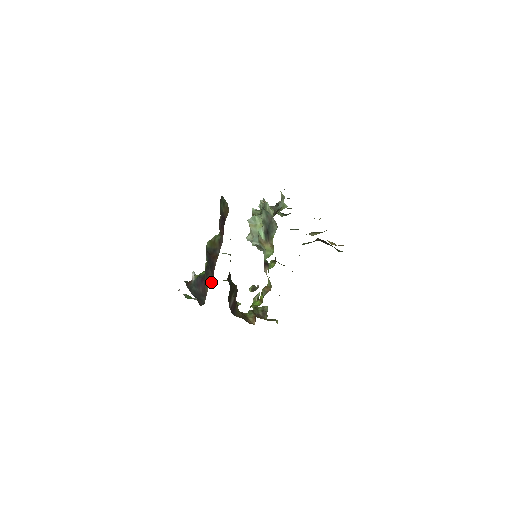
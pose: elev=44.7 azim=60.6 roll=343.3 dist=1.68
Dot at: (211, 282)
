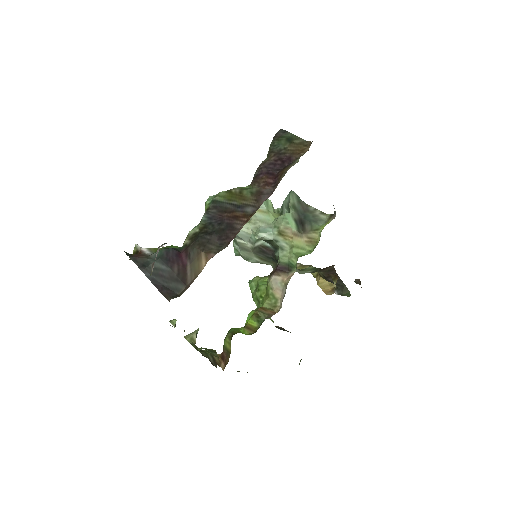
Dot at: occluded
